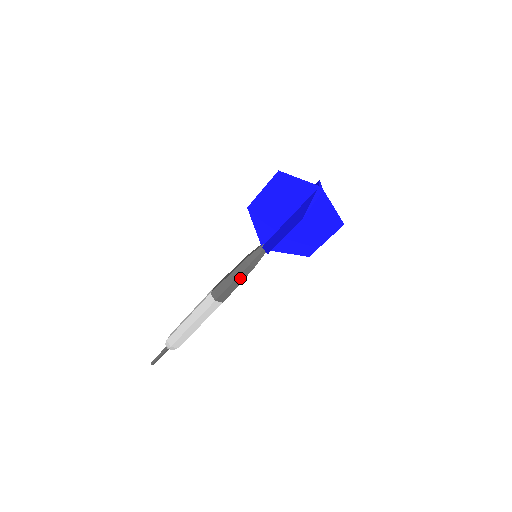
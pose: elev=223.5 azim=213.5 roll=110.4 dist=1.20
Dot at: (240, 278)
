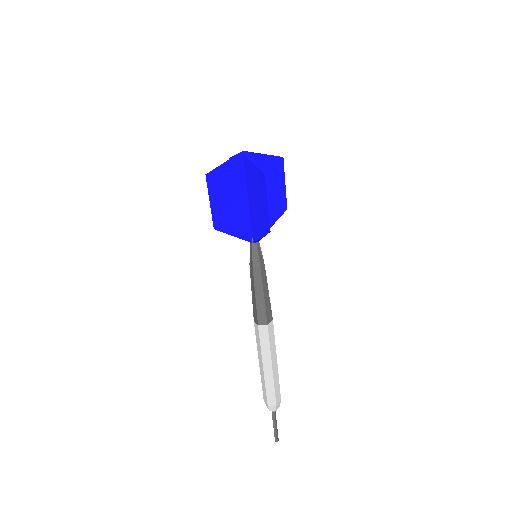
Dot at: (264, 285)
